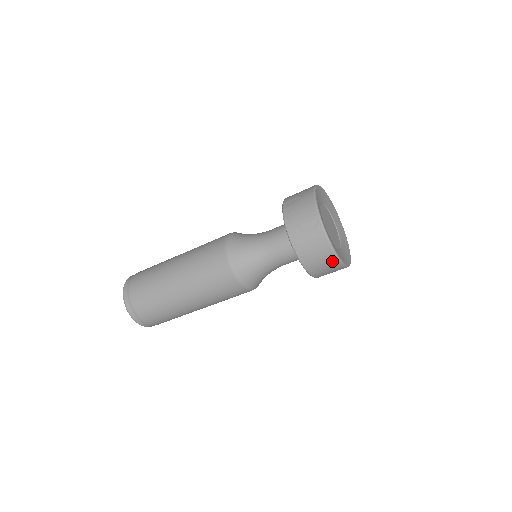
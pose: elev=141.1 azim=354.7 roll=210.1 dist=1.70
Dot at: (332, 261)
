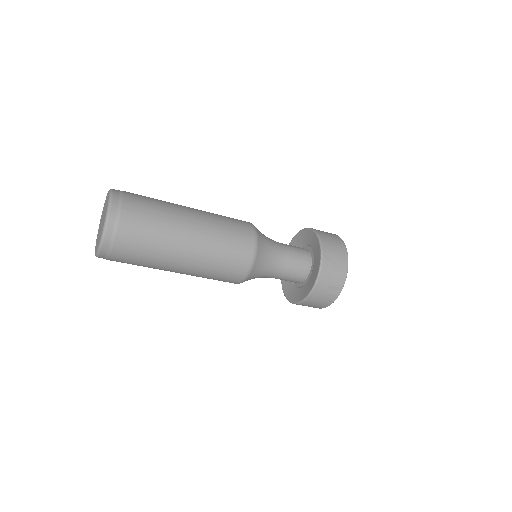
Dot at: occluded
